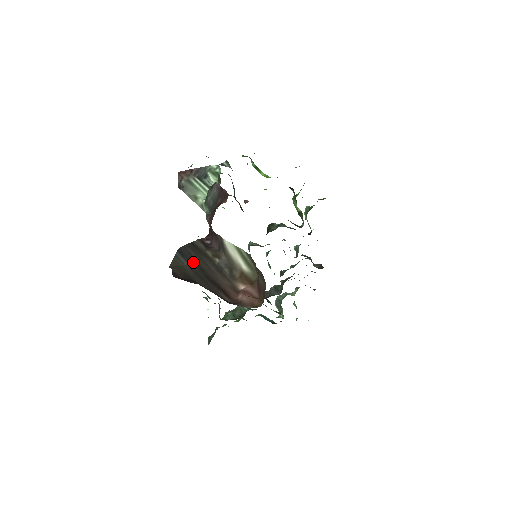
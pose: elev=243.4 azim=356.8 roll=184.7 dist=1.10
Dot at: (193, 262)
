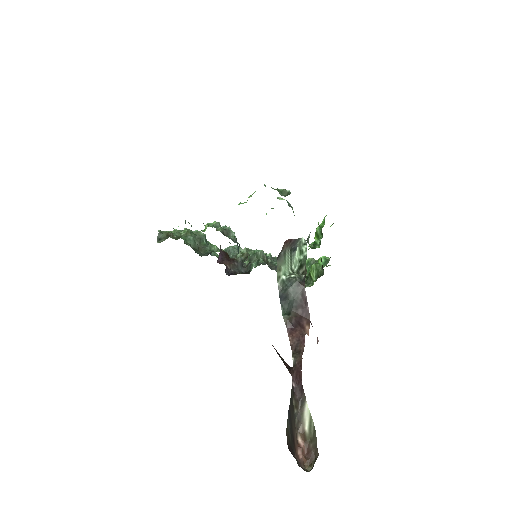
Dot at: (291, 420)
